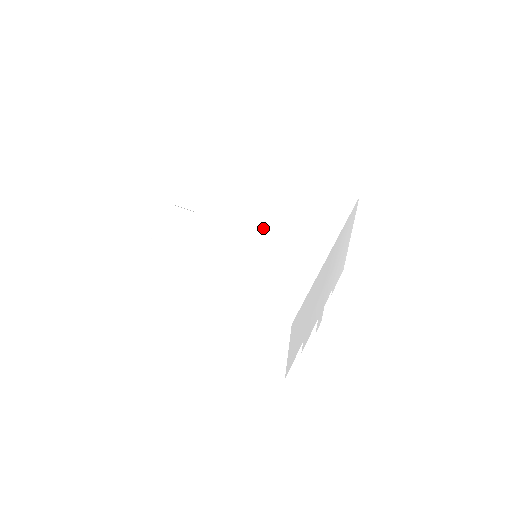
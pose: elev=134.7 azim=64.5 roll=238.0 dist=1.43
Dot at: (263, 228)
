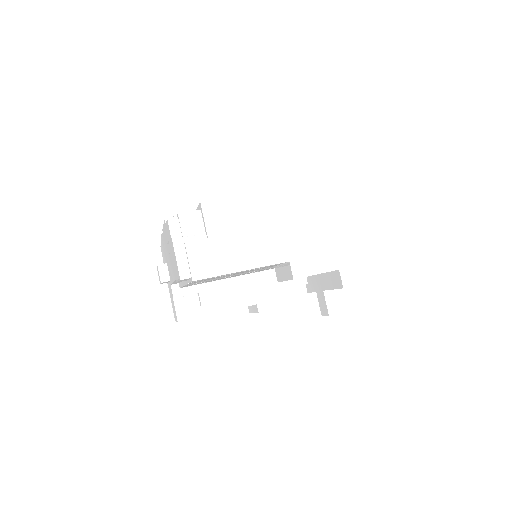
Dot at: occluded
